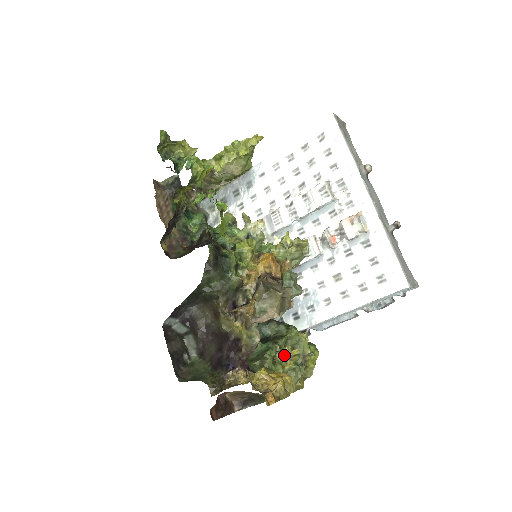
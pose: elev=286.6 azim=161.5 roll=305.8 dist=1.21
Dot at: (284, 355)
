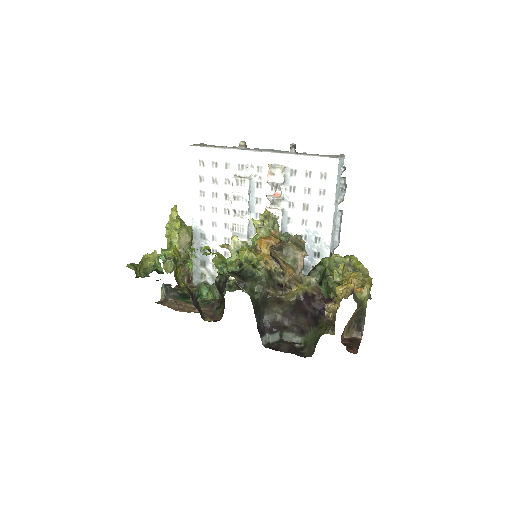
Dot at: (338, 275)
